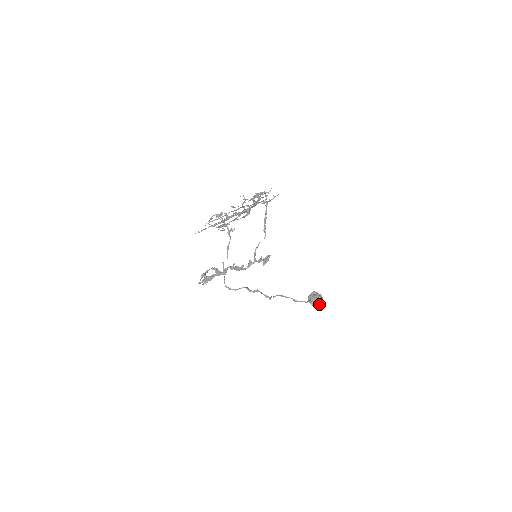
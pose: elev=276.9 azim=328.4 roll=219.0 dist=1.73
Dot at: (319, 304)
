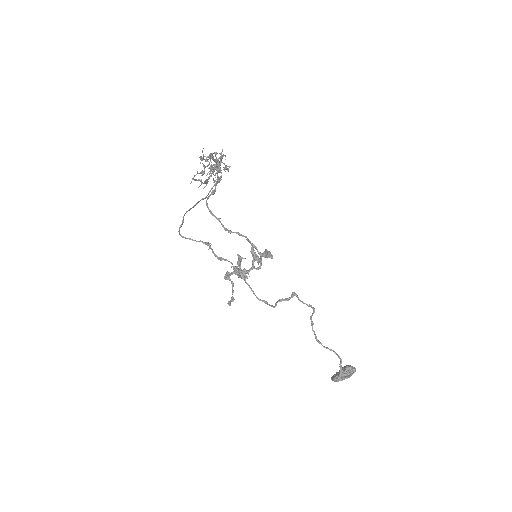
Dot at: (351, 367)
